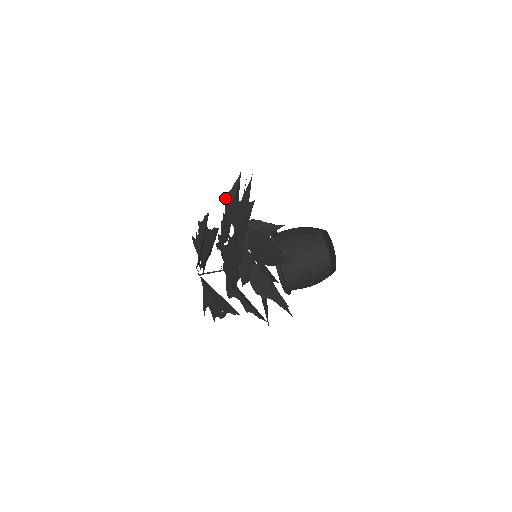
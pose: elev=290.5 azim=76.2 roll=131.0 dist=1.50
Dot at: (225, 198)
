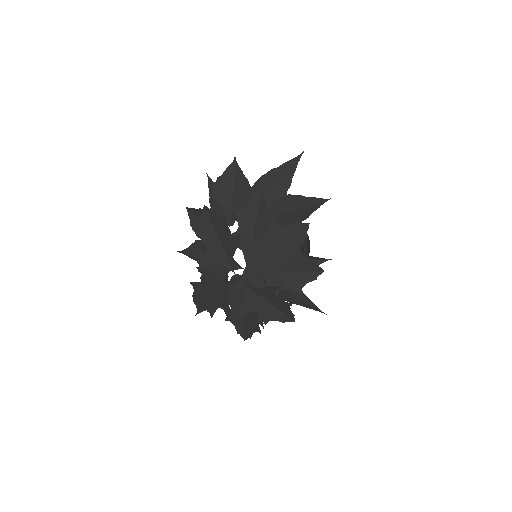
Dot at: occluded
